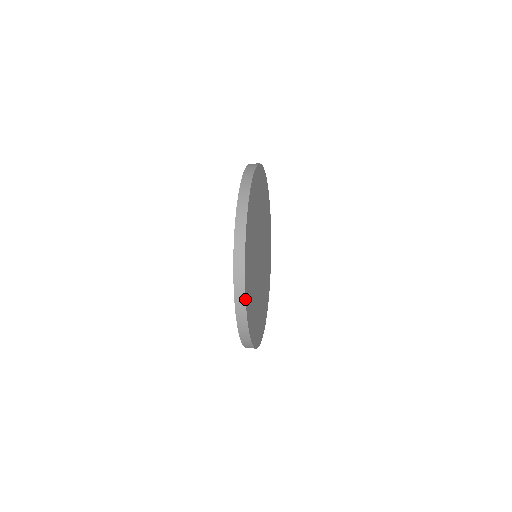
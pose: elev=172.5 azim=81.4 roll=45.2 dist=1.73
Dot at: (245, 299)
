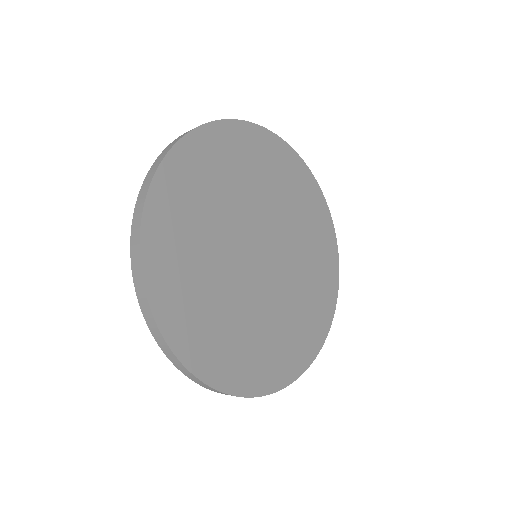
Dot at: (196, 377)
